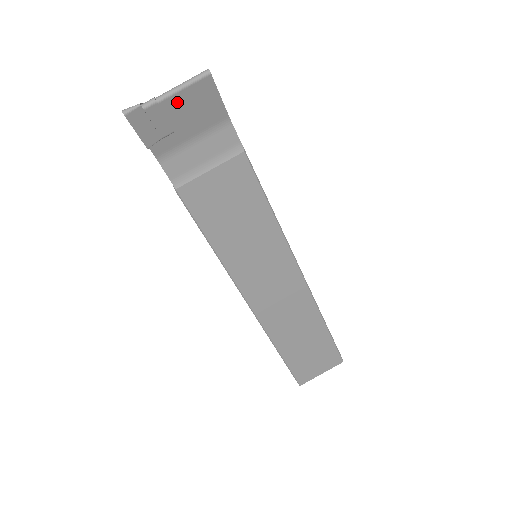
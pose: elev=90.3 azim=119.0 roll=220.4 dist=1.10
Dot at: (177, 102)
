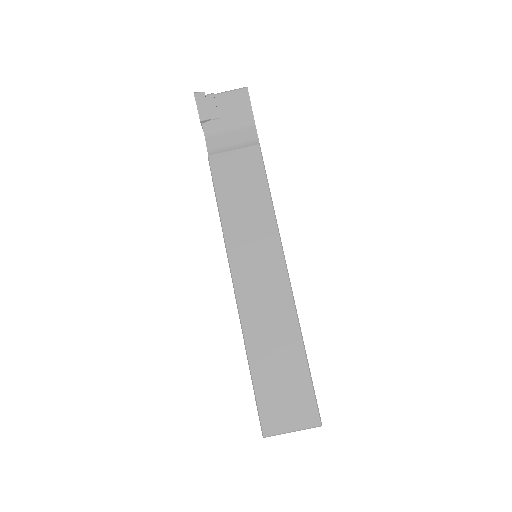
Dot at: (225, 99)
